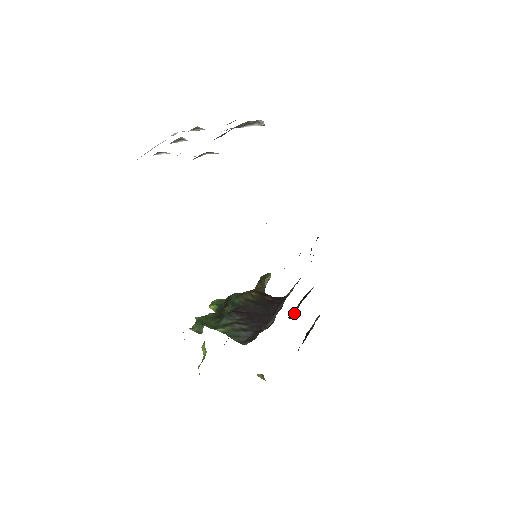
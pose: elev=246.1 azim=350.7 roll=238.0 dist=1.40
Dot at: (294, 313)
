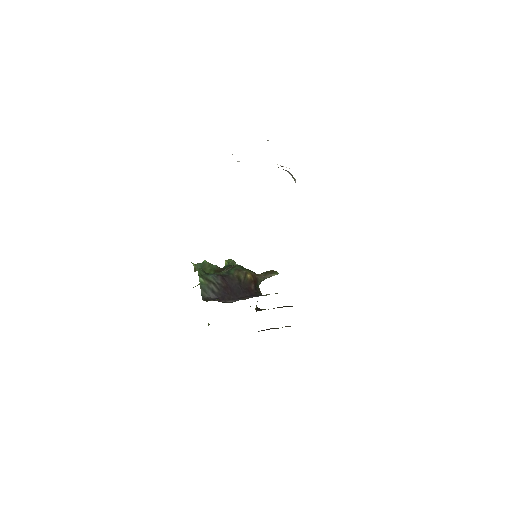
Dot at: (263, 309)
